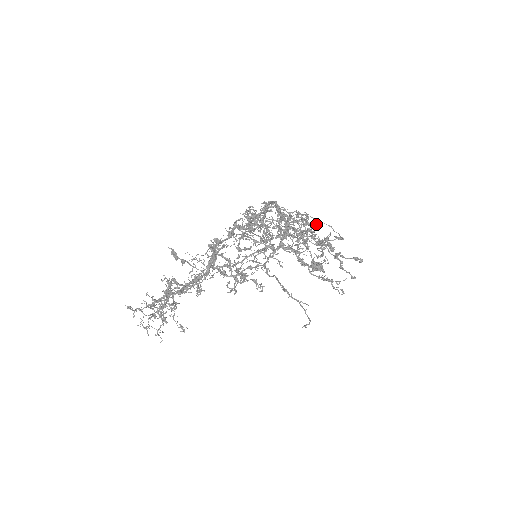
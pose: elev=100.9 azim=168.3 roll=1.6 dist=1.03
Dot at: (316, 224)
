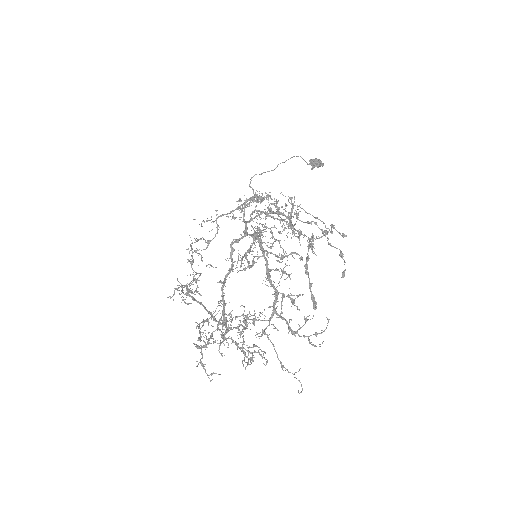
Dot at: (301, 258)
